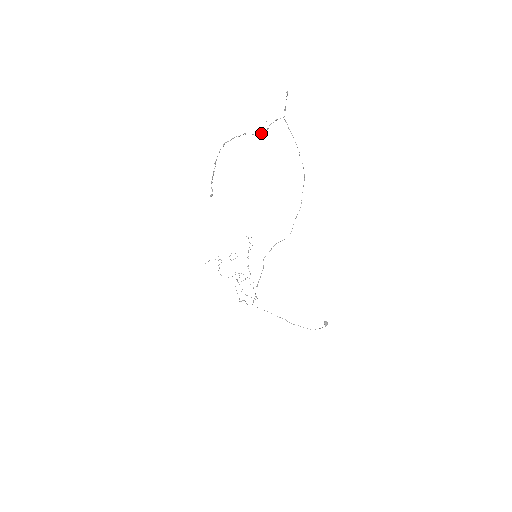
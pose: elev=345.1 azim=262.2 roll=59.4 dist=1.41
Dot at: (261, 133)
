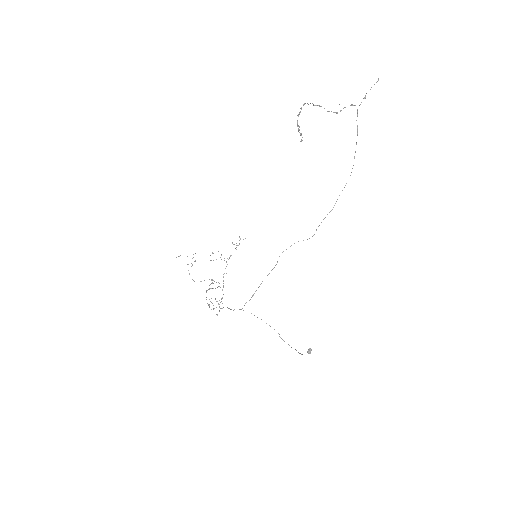
Dot at: (335, 112)
